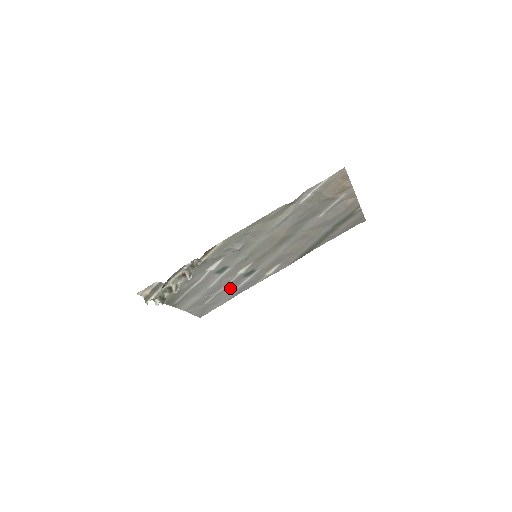
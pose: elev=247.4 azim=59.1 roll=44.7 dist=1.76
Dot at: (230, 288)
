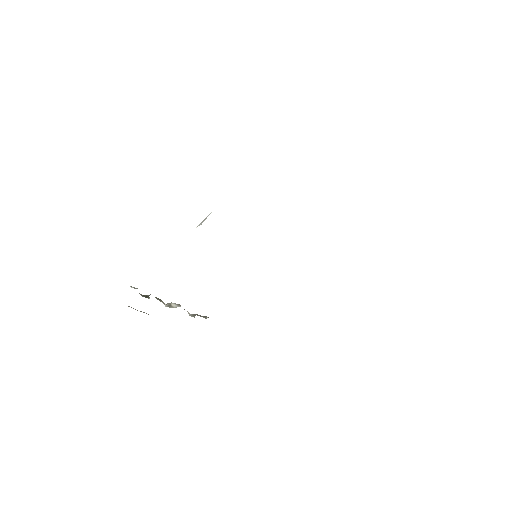
Dot at: occluded
